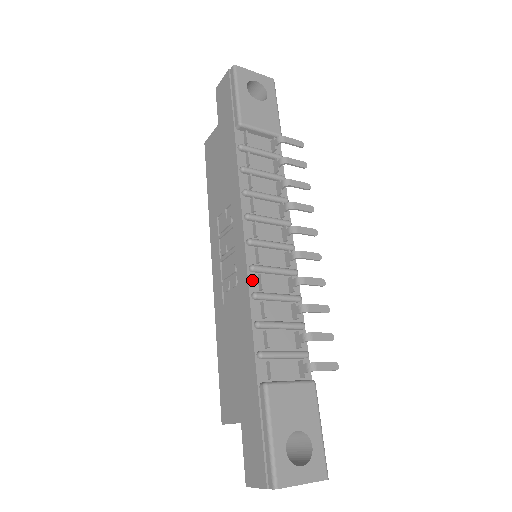
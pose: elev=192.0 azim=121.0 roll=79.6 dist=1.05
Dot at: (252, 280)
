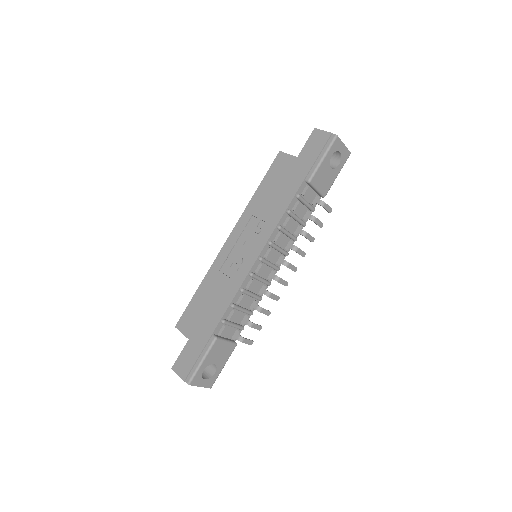
Dot at: (246, 280)
